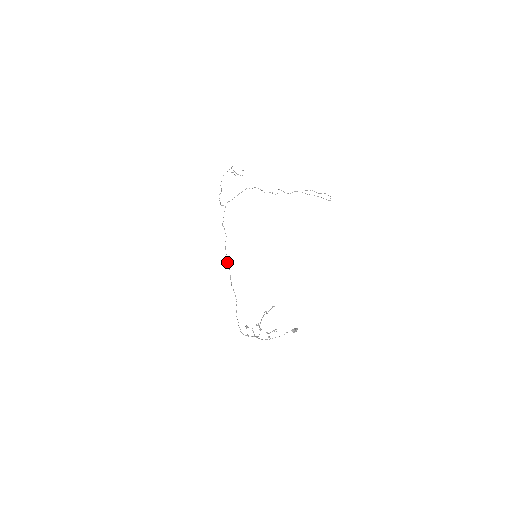
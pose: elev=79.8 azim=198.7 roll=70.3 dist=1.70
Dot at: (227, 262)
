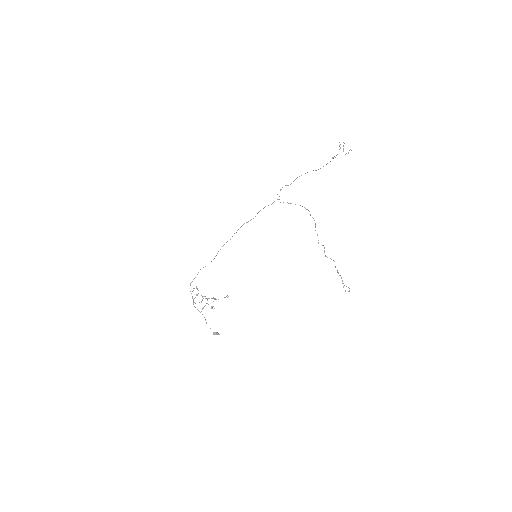
Dot at: (234, 233)
